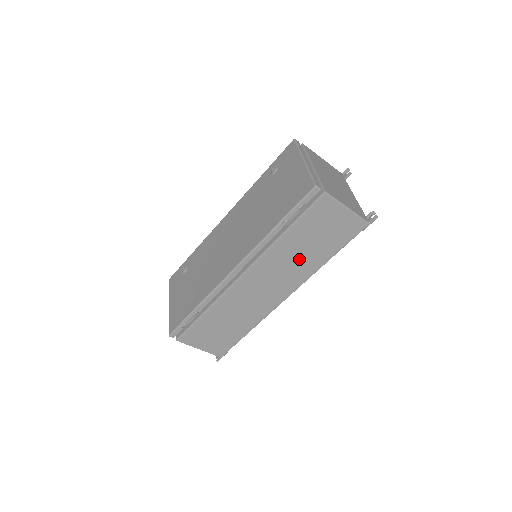
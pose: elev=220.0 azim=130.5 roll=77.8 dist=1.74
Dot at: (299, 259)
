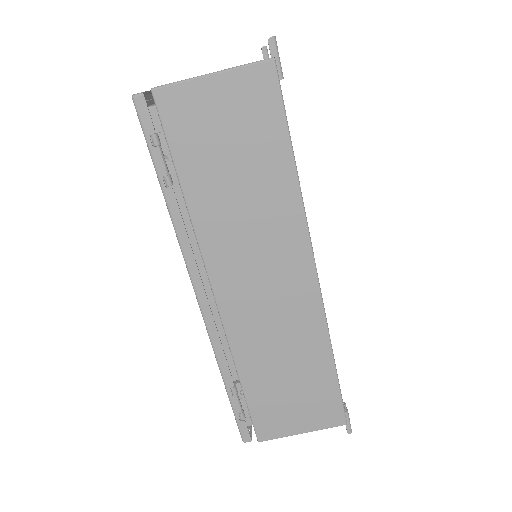
Dot at: (253, 208)
